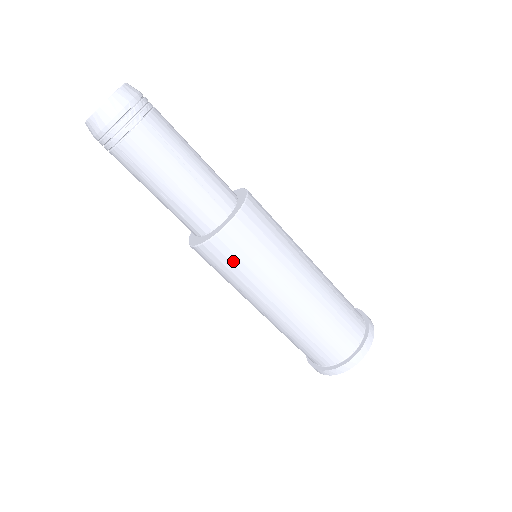
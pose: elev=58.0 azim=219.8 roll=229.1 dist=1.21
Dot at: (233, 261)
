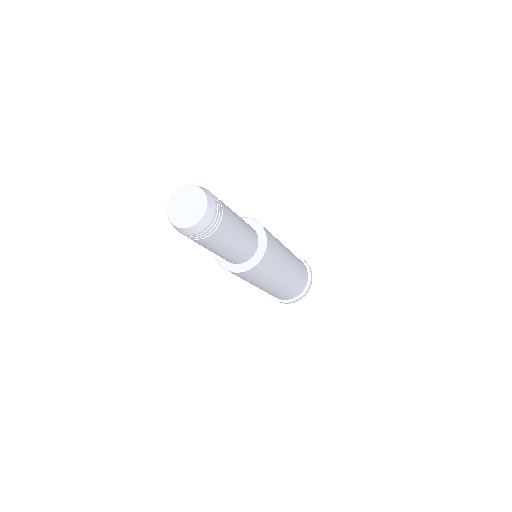
Dot at: occluded
